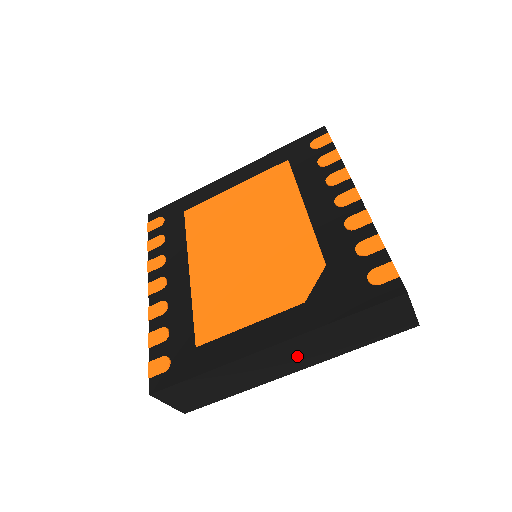
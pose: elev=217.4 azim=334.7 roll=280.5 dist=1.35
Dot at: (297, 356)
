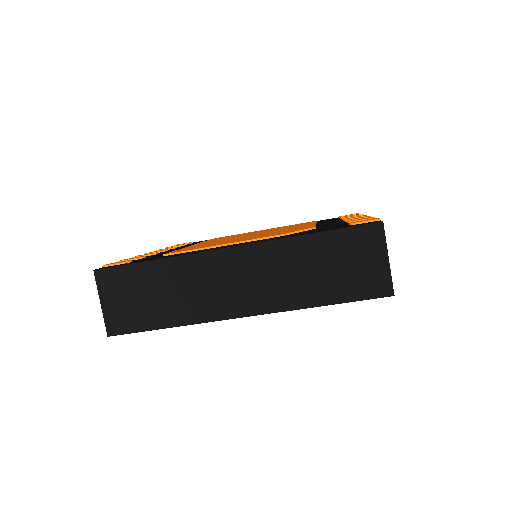
Dot at: (254, 282)
